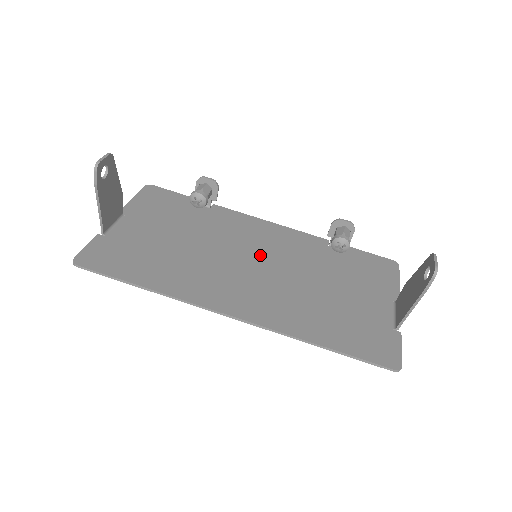
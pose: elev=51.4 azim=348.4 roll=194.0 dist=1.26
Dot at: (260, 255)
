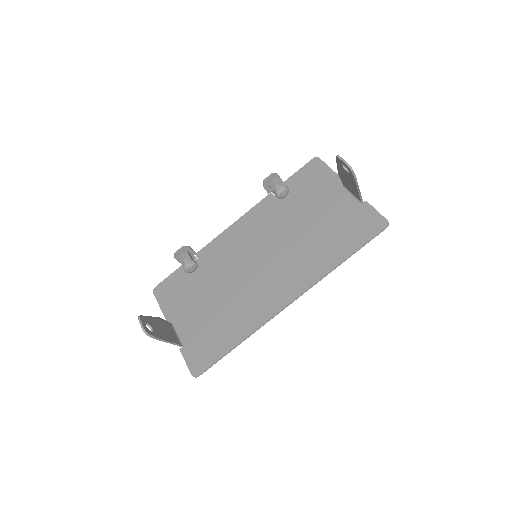
Dot at: (256, 252)
